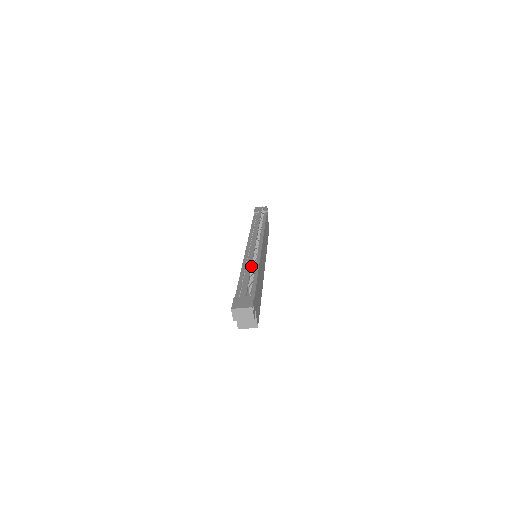
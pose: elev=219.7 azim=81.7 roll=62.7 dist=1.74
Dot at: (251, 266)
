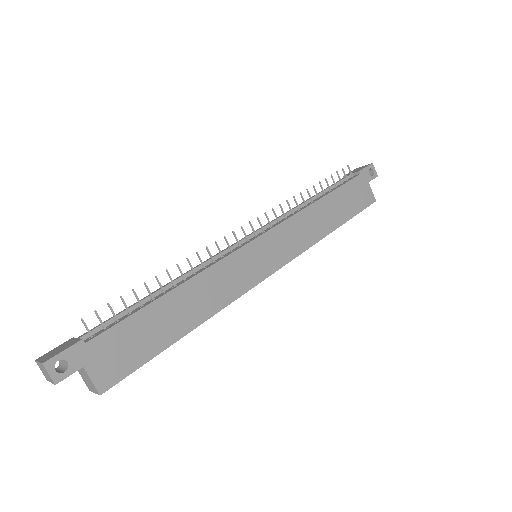
Dot at: (177, 279)
